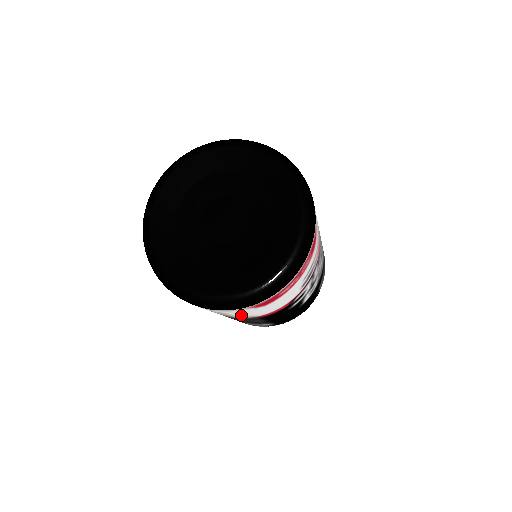
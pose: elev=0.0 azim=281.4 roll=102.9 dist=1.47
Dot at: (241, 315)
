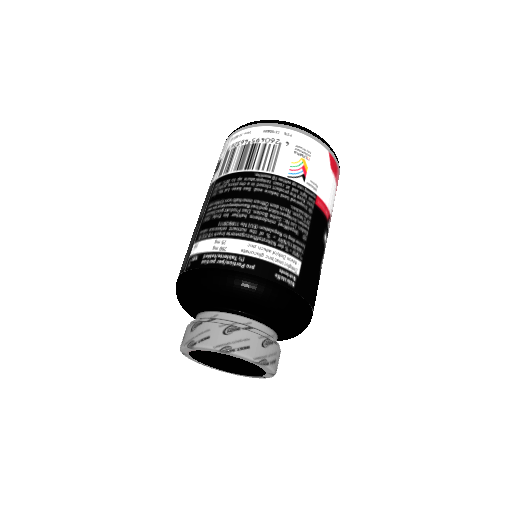
Dot at: (314, 172)
